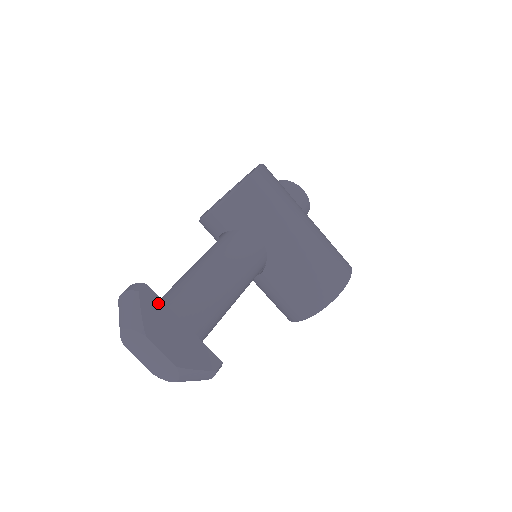
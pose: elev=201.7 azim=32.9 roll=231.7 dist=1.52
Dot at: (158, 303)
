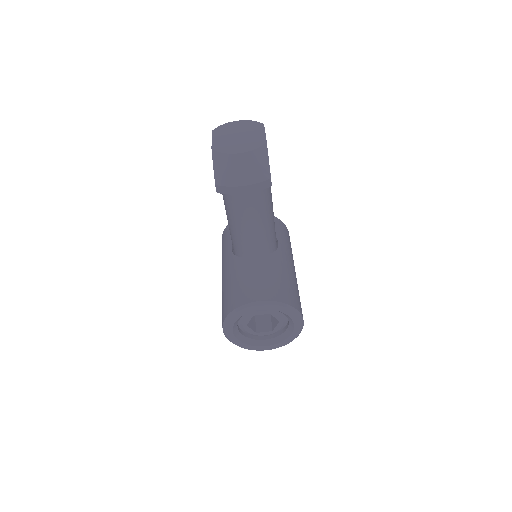
Dot at: occluded
